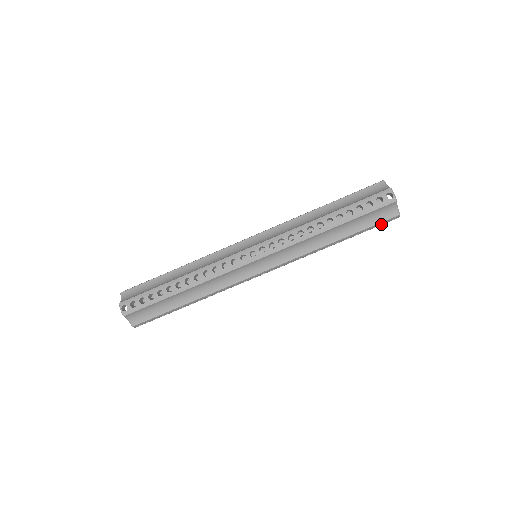
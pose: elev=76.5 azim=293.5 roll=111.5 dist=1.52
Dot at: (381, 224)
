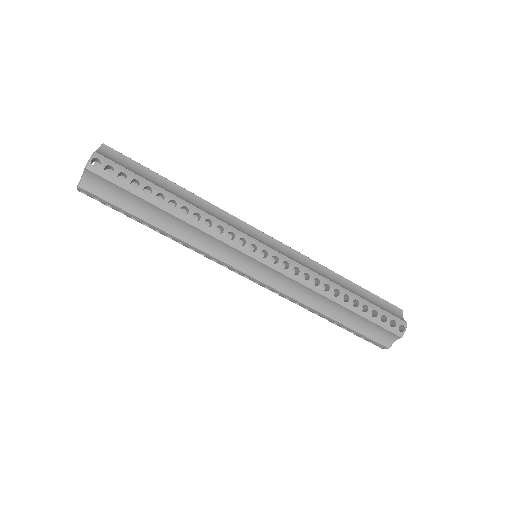
Dot at: (369, 340)
